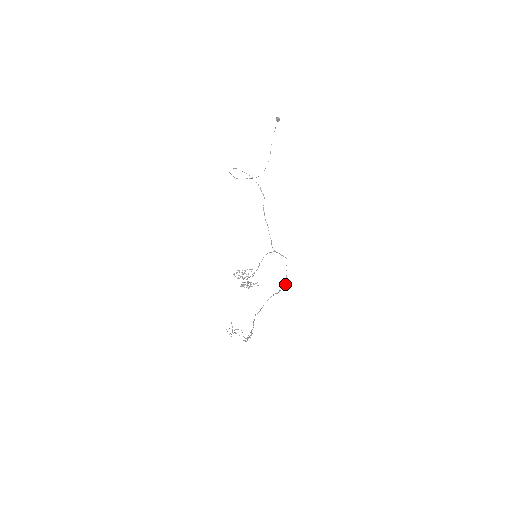
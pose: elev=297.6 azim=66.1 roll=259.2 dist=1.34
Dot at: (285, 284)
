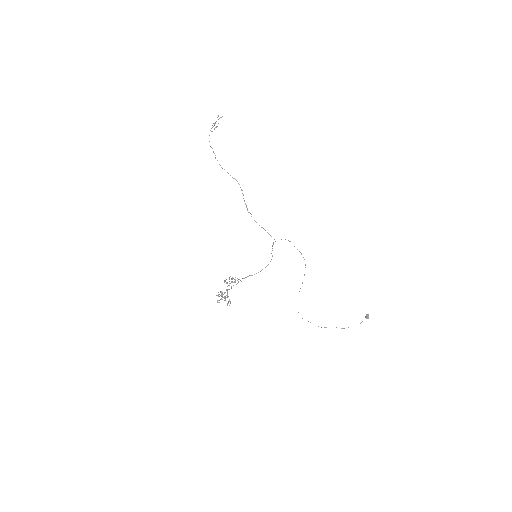
Dot at: (254, 220)
